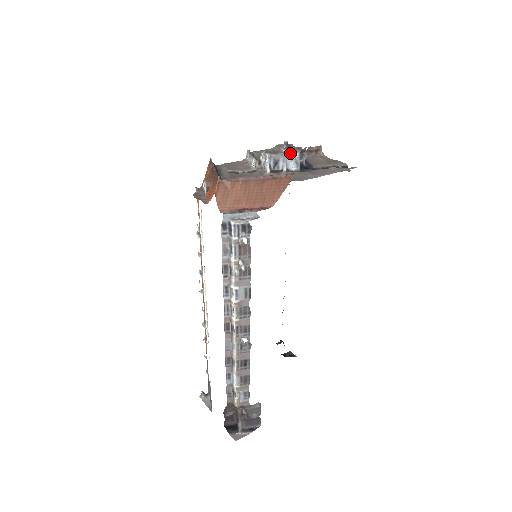
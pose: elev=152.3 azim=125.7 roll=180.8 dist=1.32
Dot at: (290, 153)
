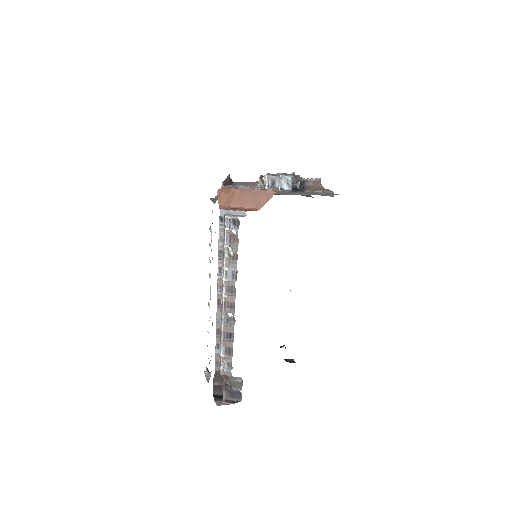
Dot at: (284, 176)
